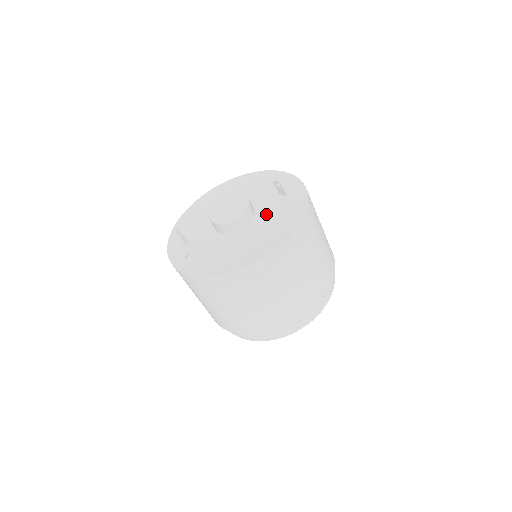
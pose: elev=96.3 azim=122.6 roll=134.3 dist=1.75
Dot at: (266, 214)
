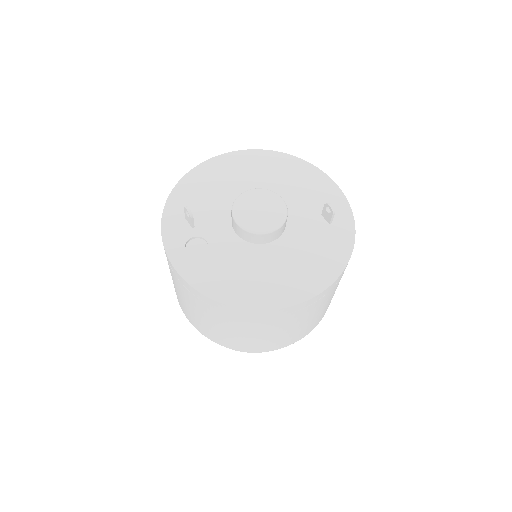
Dot at: (299, 238)
